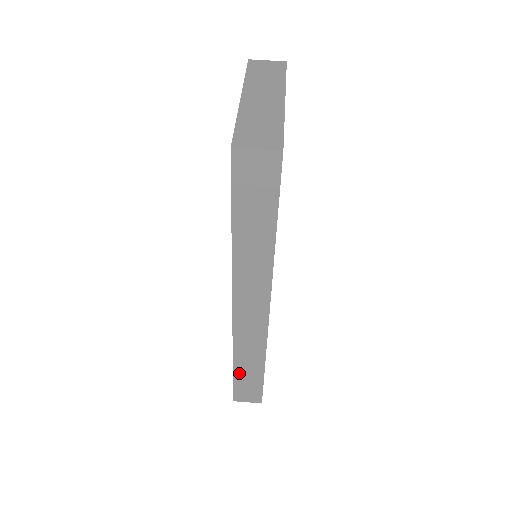
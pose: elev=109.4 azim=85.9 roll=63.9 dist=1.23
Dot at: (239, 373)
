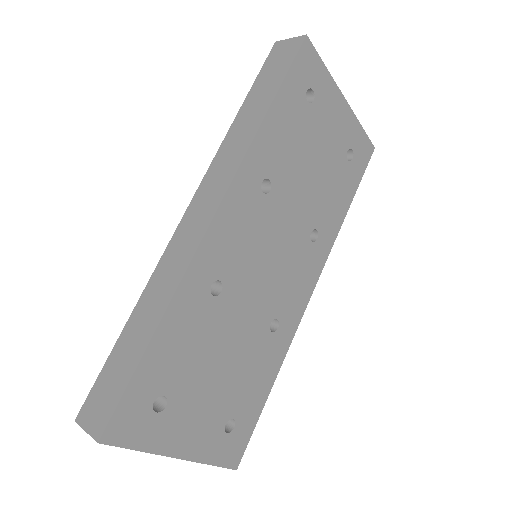
Dot at: (125, 338)
